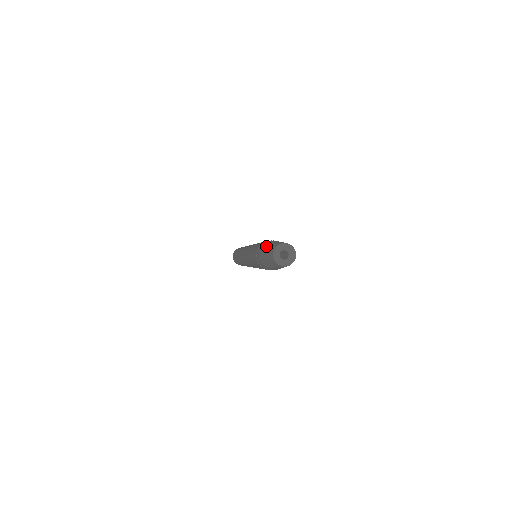
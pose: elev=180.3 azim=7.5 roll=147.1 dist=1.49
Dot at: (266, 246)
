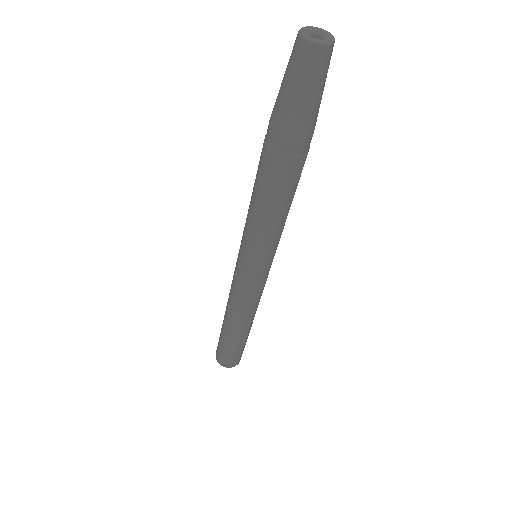
Dot at: occluded
